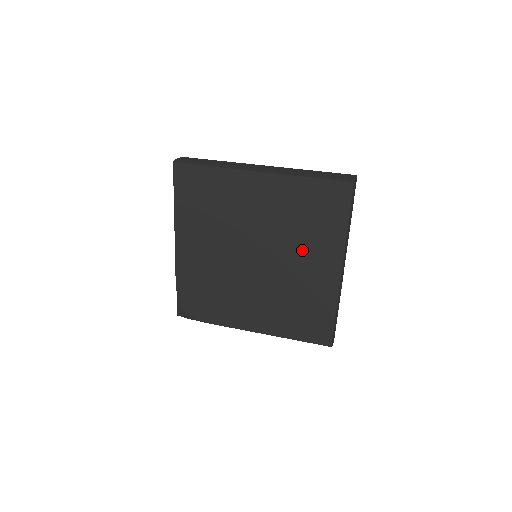
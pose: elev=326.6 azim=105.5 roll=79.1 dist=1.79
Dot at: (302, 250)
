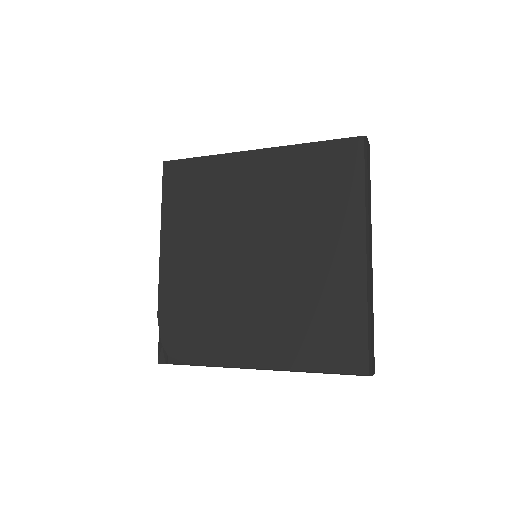
Dot at: (312, 233)
